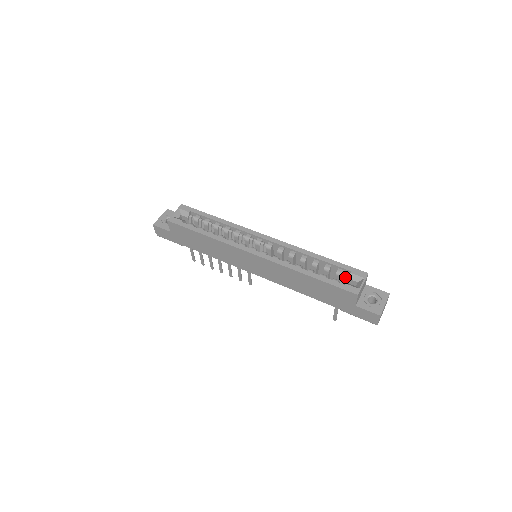
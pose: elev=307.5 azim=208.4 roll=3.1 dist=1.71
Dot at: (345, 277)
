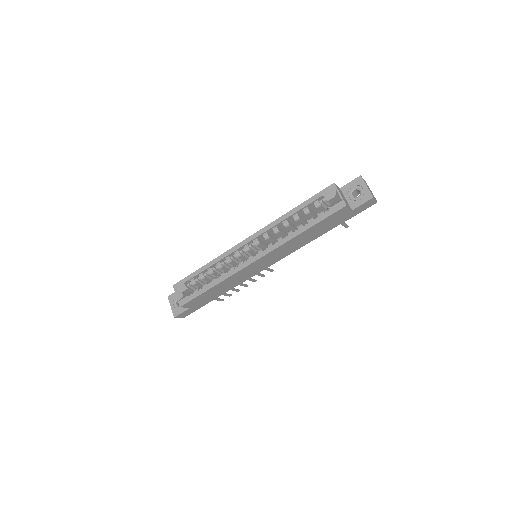
Dot at: (323, 202)
